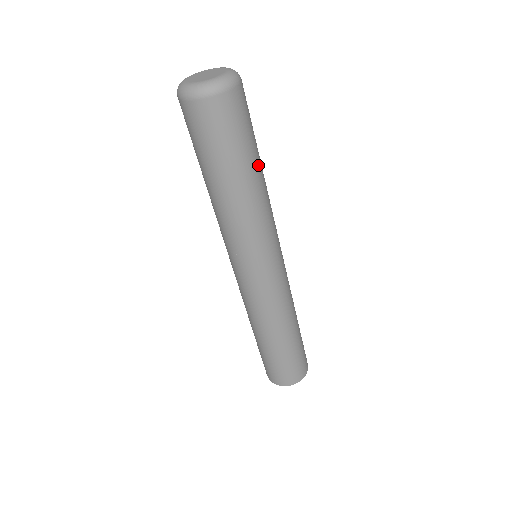
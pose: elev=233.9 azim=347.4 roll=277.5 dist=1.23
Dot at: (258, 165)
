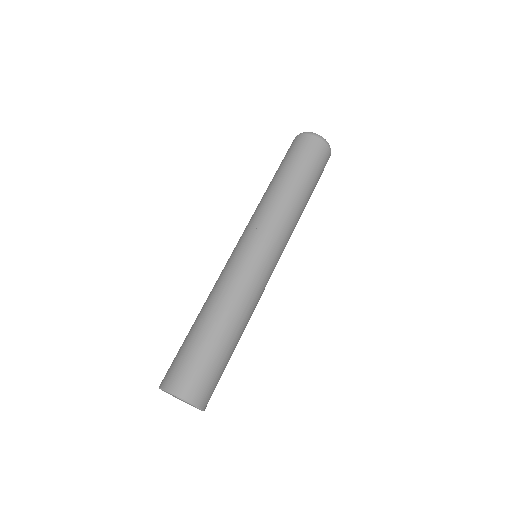
Dot at: (303, 185)
